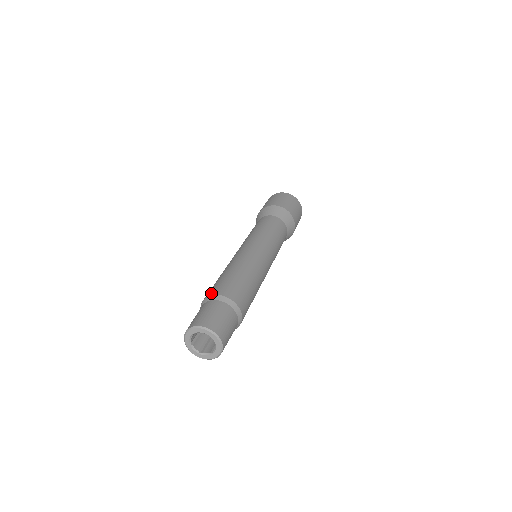
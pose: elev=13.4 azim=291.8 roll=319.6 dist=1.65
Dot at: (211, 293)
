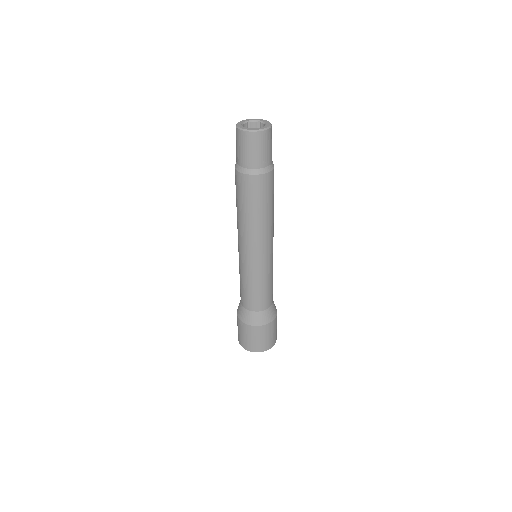
Dot at: occluded
